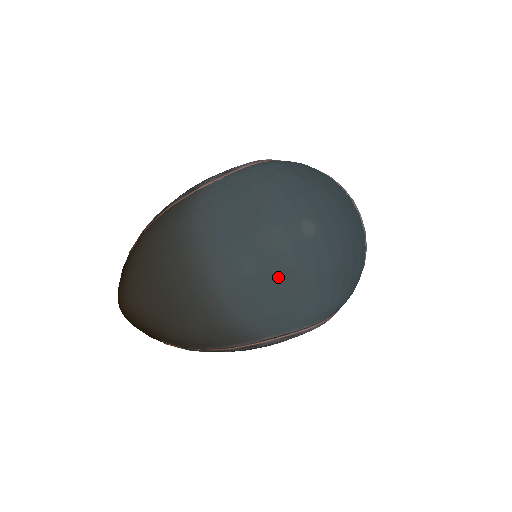
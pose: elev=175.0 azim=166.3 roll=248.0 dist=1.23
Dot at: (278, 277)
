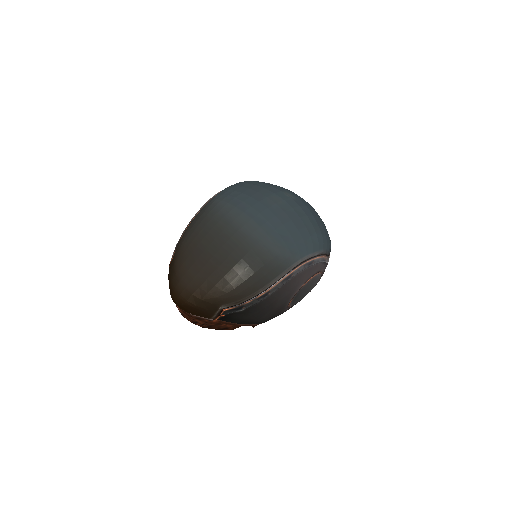
Dot at: (286, 218)
